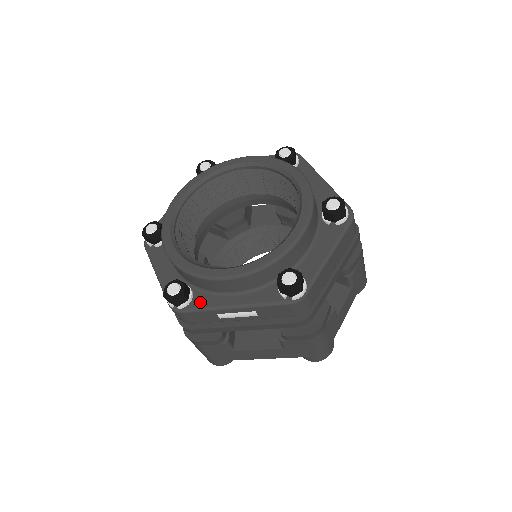
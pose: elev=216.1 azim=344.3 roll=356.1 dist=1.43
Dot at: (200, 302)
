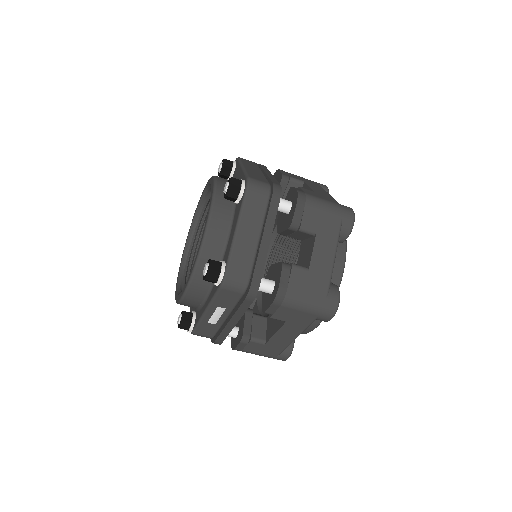
Dot at: (197, 319)
